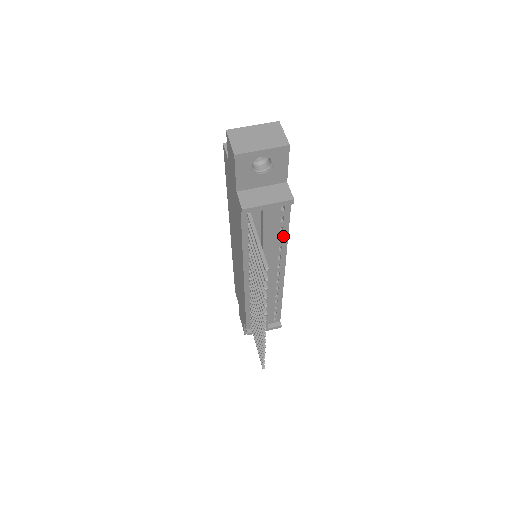
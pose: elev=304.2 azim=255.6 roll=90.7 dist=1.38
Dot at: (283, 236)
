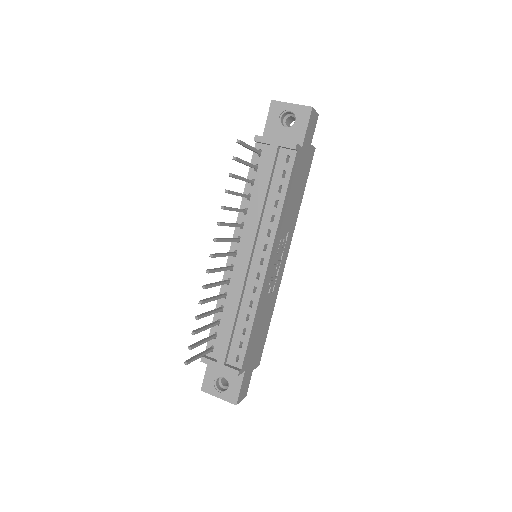
Dot at: (280, 200)
